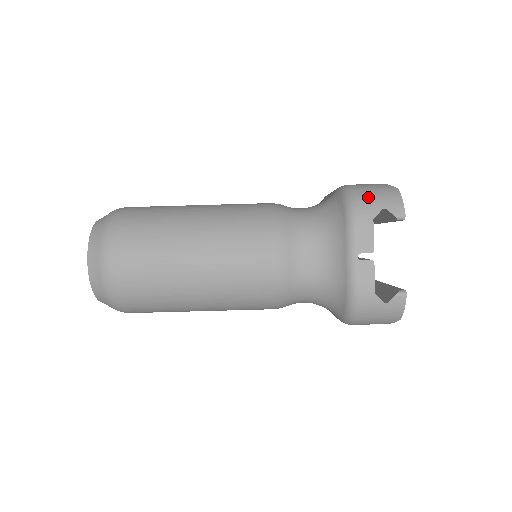
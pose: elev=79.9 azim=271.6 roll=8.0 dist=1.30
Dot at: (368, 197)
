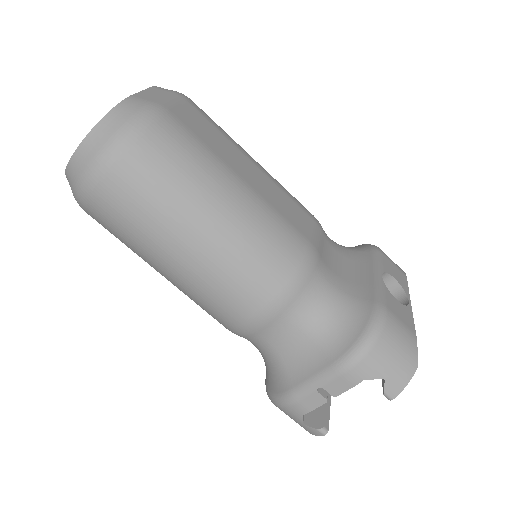
Dot at: (384, 356)
